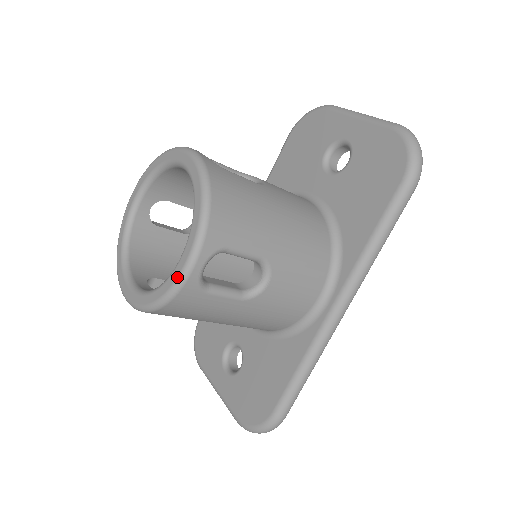
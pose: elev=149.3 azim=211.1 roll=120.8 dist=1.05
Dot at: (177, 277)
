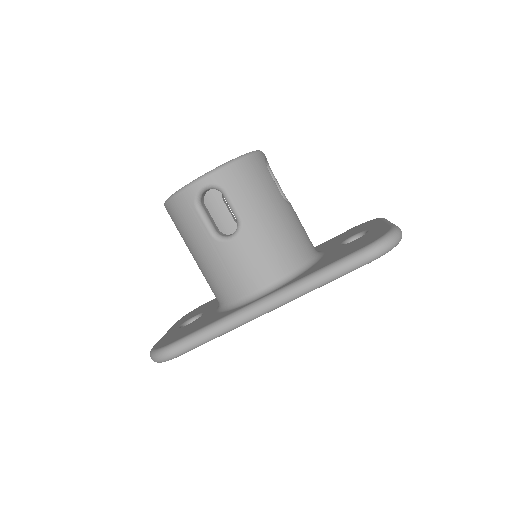
Dot at: (189, 183)
